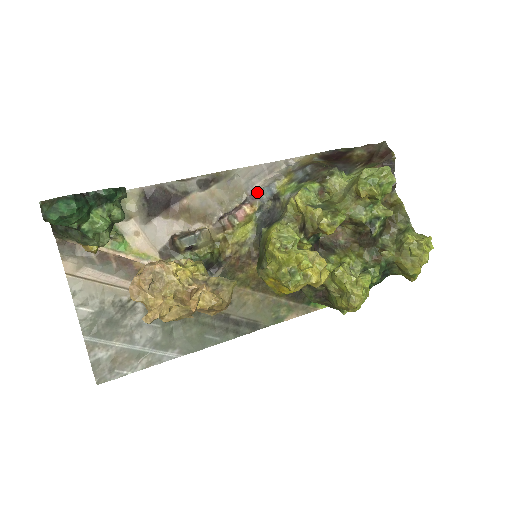
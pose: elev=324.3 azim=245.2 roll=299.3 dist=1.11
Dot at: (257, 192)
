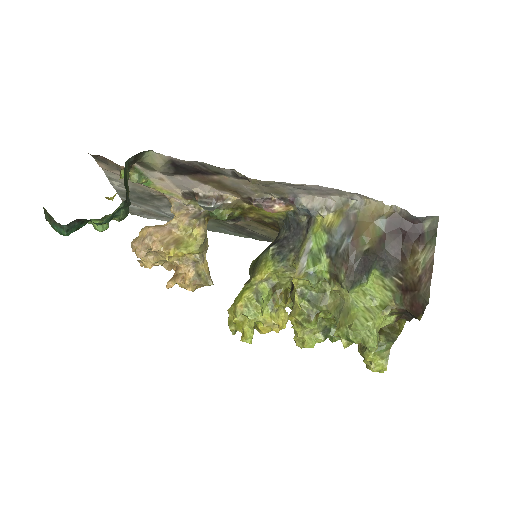
Dot at: (296, 204)
